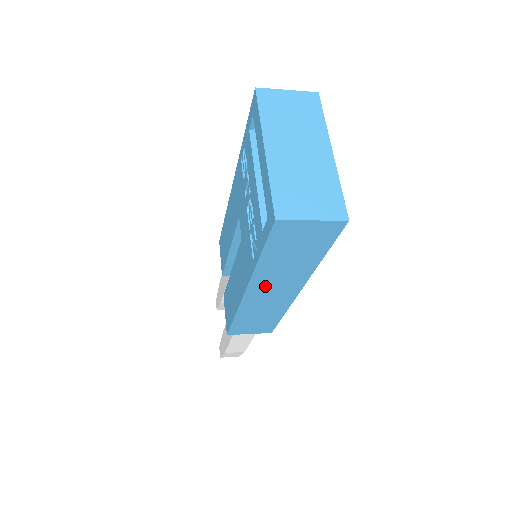
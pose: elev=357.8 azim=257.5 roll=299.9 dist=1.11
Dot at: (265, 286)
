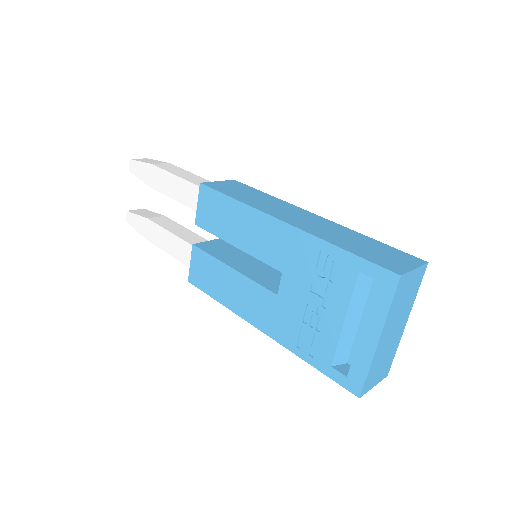
Dot at: occluded
